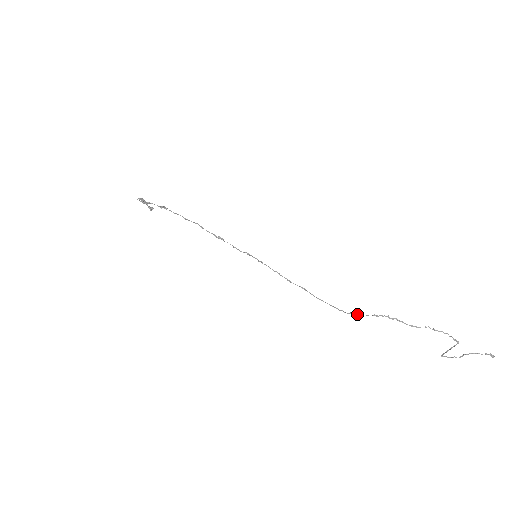
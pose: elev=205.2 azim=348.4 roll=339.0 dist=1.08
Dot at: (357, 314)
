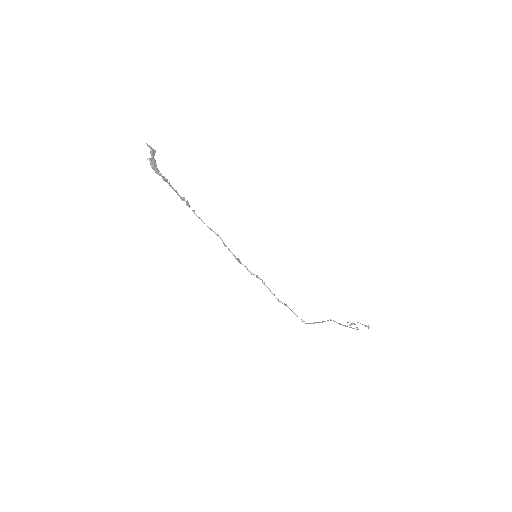
Dot at: (312, 323)
